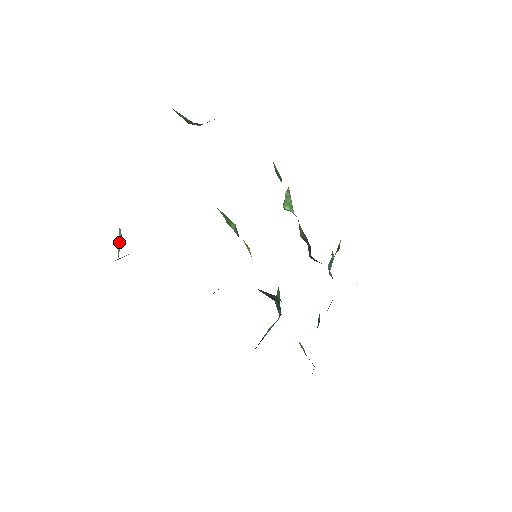
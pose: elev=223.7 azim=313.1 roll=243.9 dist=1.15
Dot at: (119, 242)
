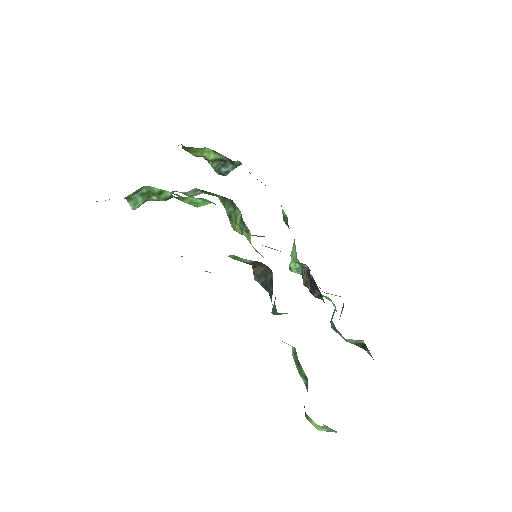
Dot at: occluded
